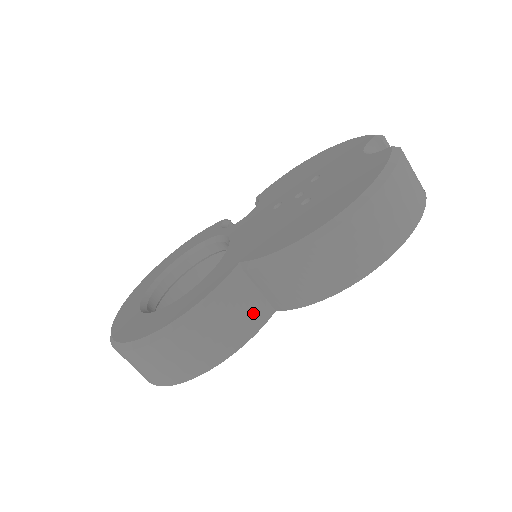
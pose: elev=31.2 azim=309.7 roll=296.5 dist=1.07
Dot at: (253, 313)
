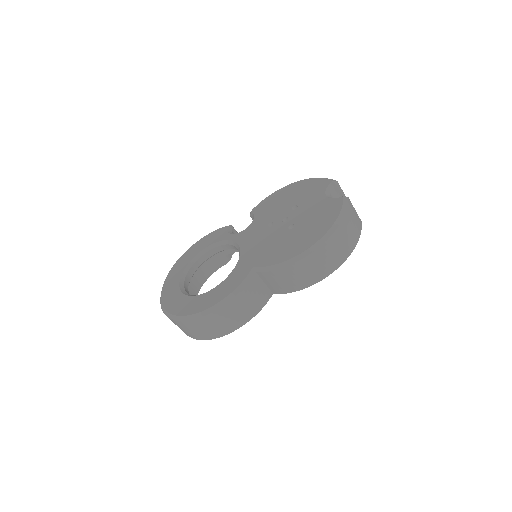
Dot at: (261, 296)
